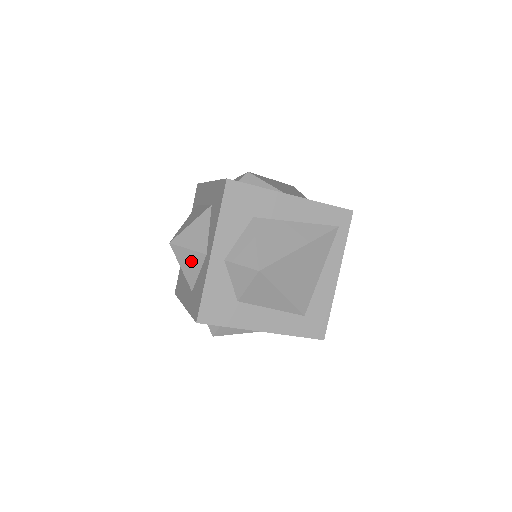
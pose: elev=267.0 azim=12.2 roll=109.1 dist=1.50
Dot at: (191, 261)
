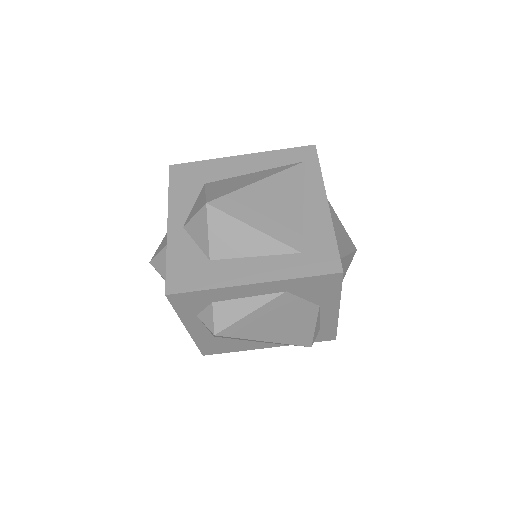
Dot at: occluded
